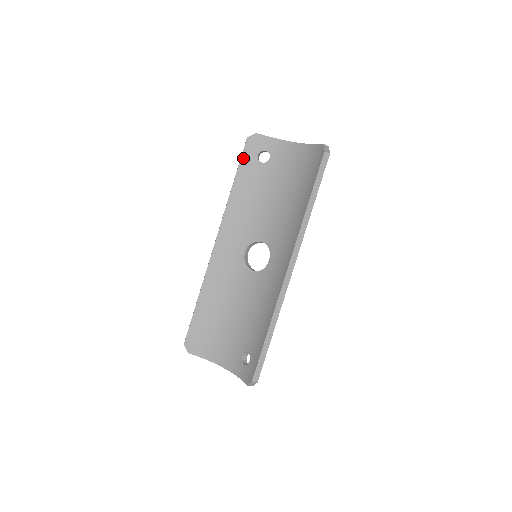
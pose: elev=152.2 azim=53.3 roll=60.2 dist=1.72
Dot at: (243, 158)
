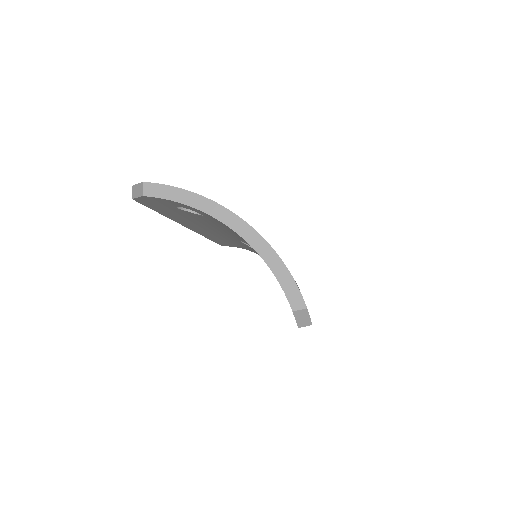
Dot at: (153, 207)
